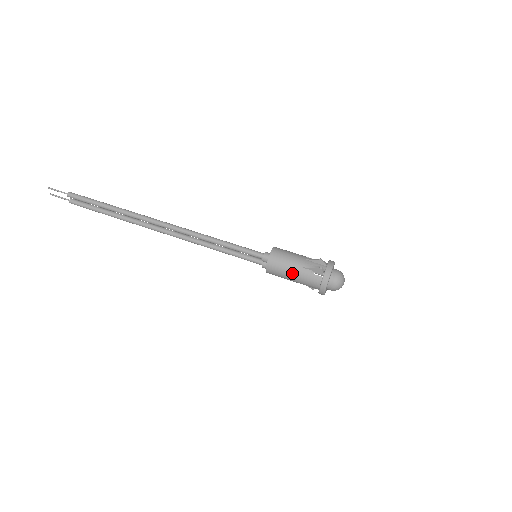
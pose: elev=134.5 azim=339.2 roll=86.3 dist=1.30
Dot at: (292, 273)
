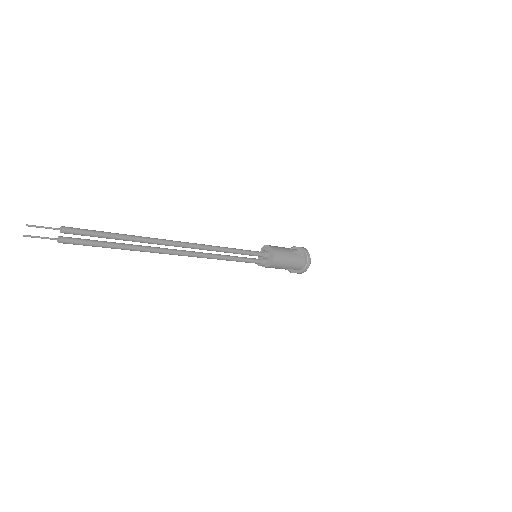
Dot at: (289, 258)
